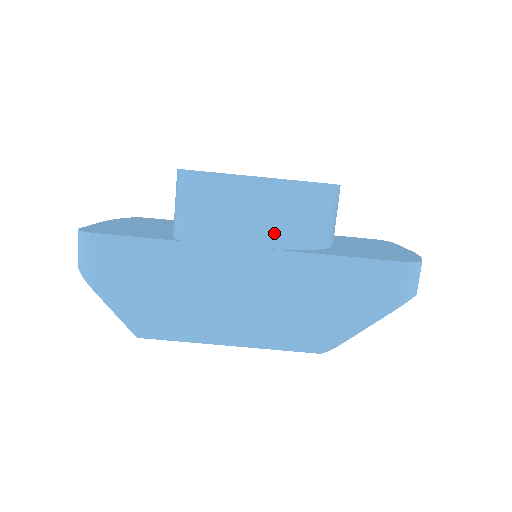
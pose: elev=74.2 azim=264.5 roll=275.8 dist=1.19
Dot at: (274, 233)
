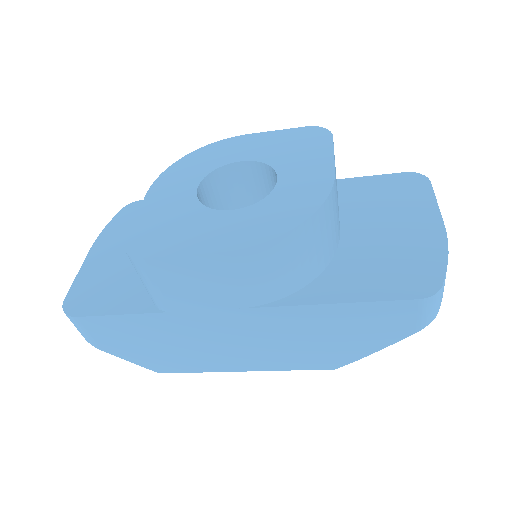
Dot at: (253, 294)
